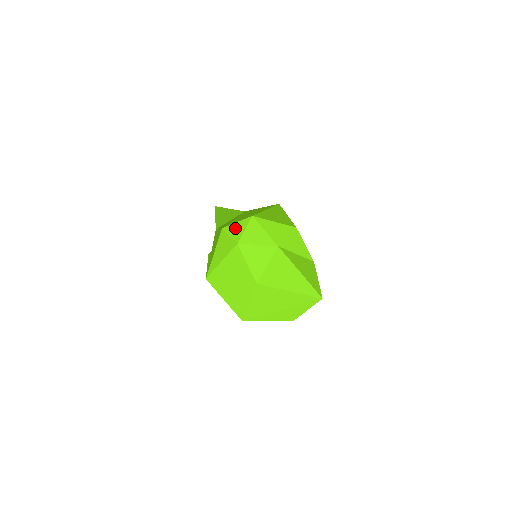
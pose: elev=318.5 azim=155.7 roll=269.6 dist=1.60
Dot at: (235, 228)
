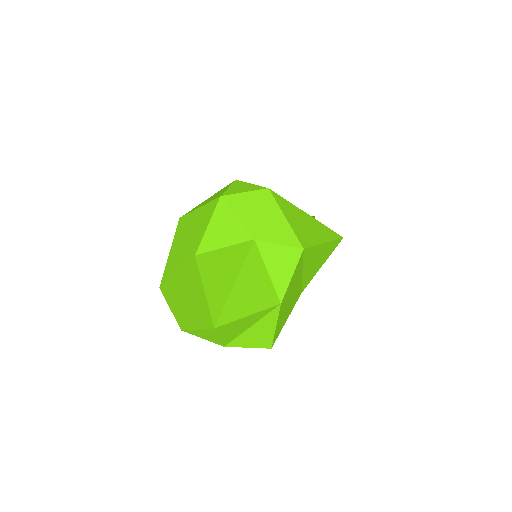
Dot at: (242, 186)
